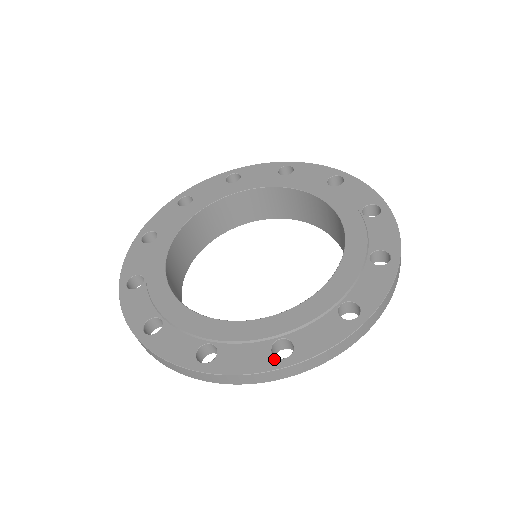
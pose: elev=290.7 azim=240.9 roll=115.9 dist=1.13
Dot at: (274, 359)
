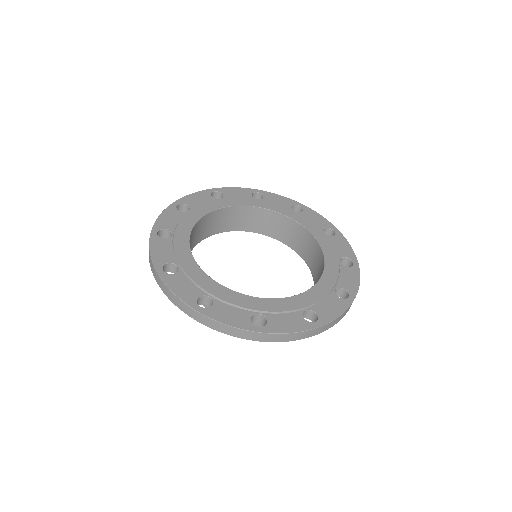
Dot at: (195, 301)
